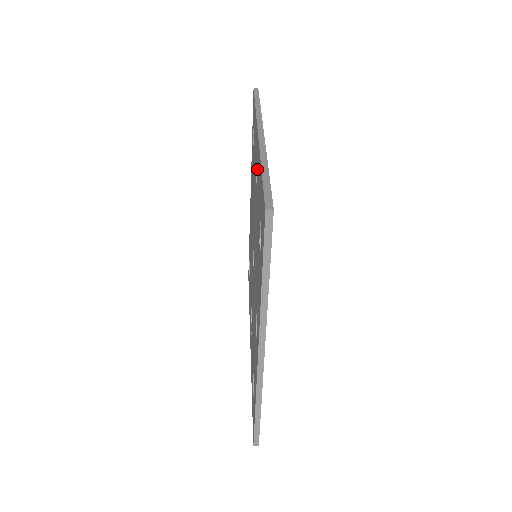
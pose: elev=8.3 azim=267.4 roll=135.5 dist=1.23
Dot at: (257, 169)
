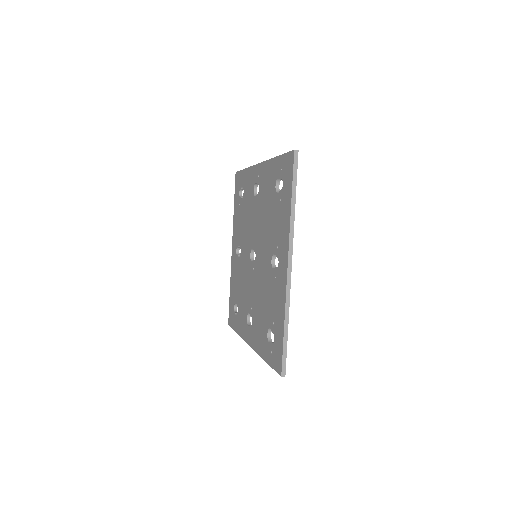
Dot at: (279, 278)
